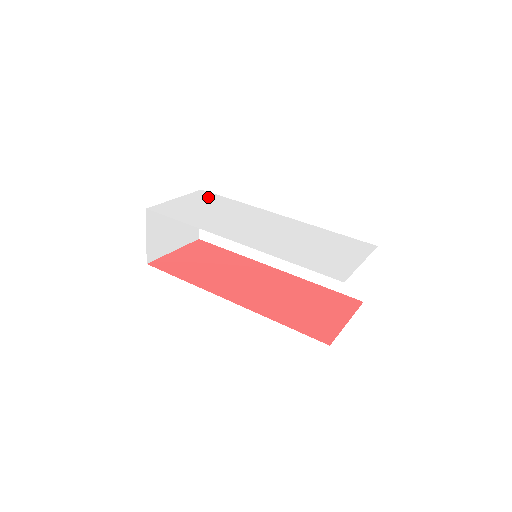
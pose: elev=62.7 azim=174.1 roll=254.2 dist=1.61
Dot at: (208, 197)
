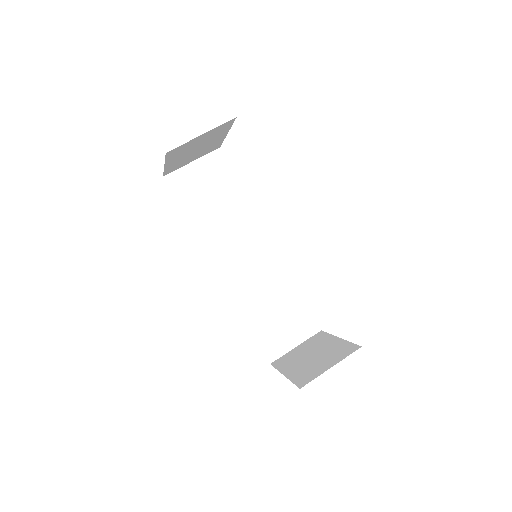
Dot at: occluded
